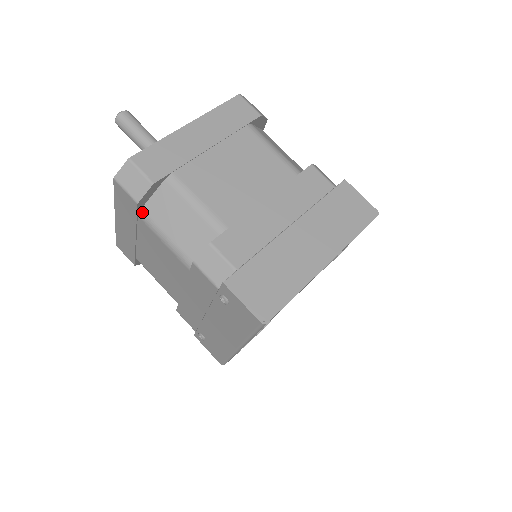
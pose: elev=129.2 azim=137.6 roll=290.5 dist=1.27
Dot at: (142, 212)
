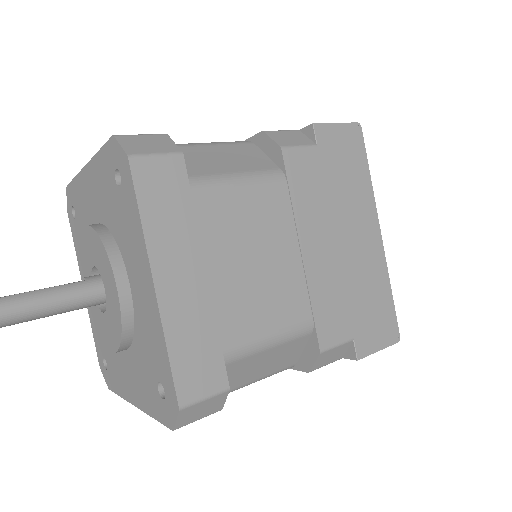
Dot at: occluded
